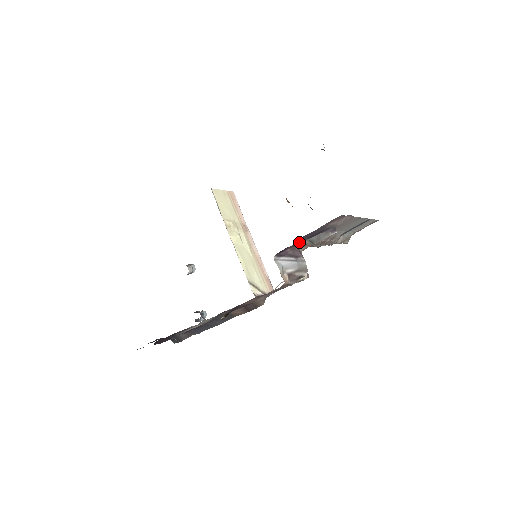
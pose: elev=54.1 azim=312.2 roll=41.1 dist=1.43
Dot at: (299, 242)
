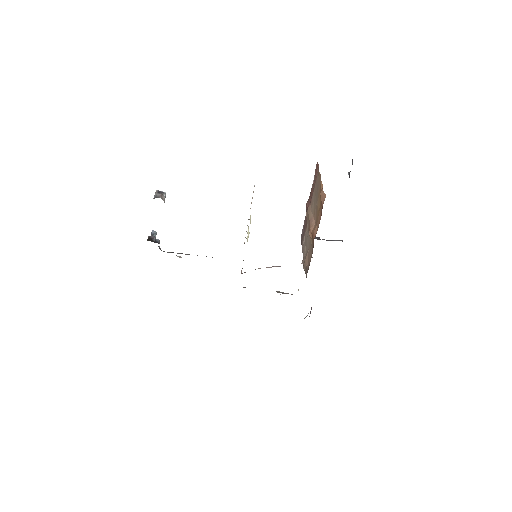
Dot at: occluded
